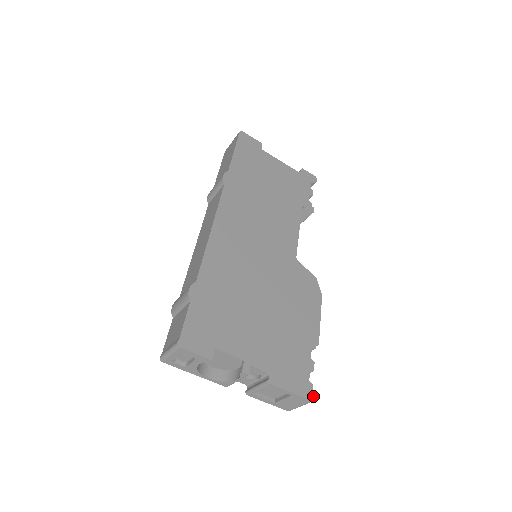
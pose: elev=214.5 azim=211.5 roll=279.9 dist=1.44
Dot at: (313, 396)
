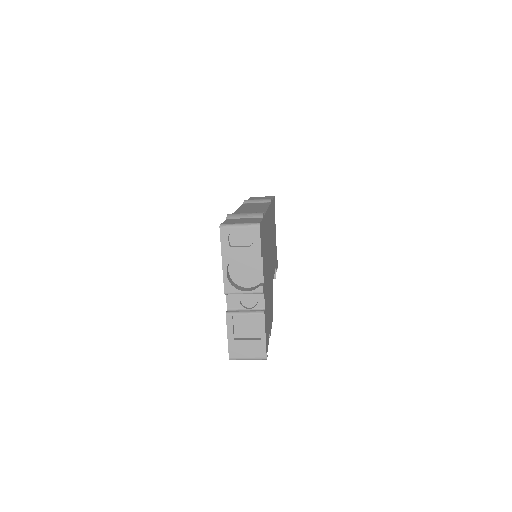
Dot at: (267, 356)
